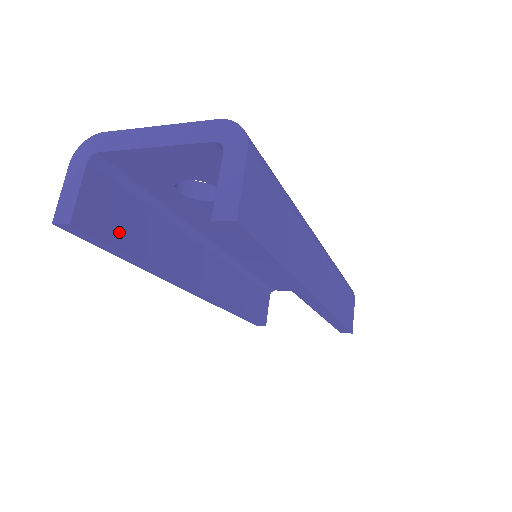
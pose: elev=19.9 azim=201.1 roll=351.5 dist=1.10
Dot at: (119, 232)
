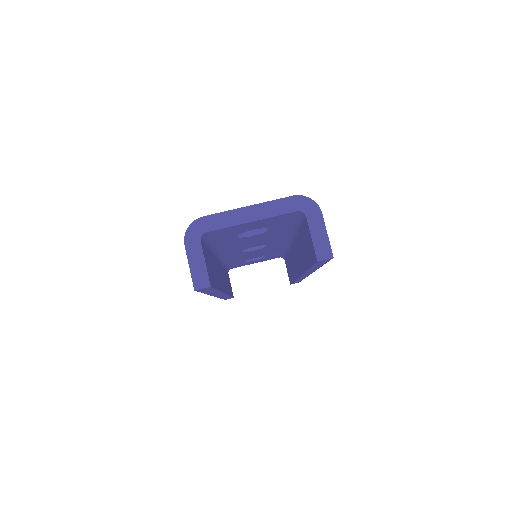
Dot at: (213, 278)
